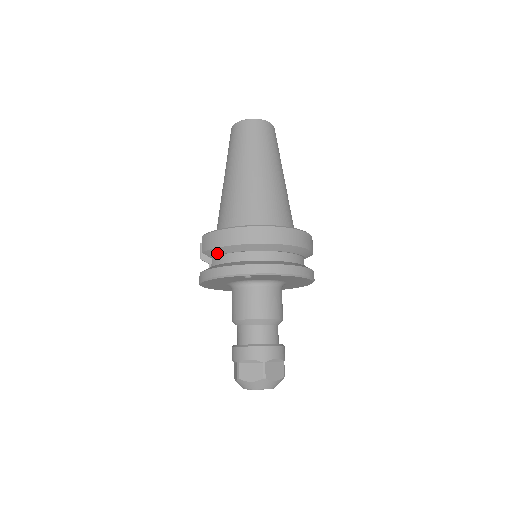
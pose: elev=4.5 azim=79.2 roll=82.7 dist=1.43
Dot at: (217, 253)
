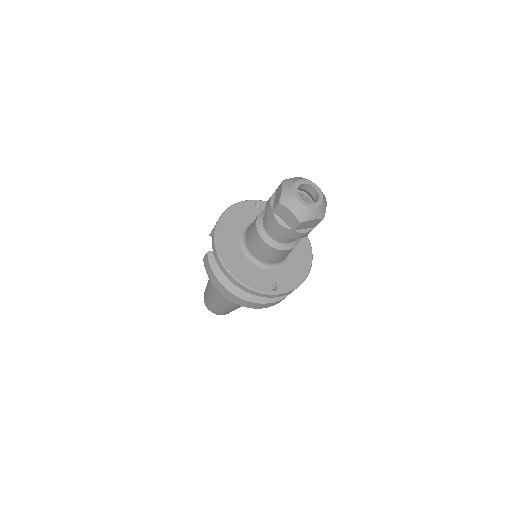
Dot at: occluded
